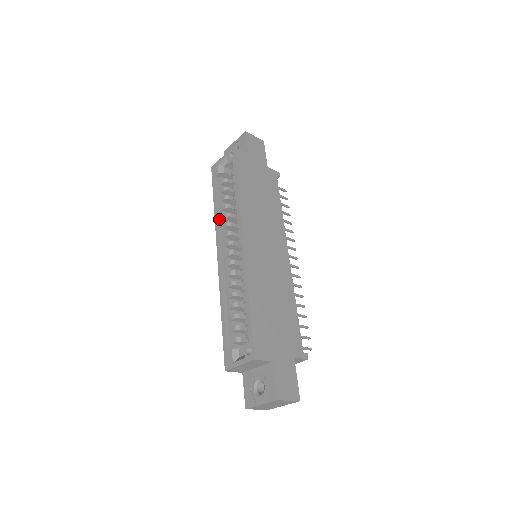
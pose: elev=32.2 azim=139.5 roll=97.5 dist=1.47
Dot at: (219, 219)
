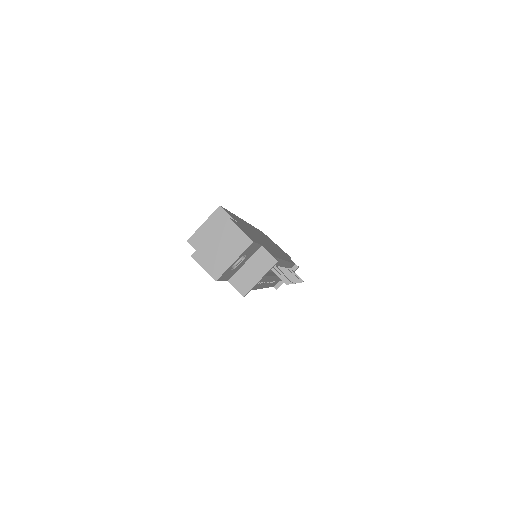
Dot at: occluded
